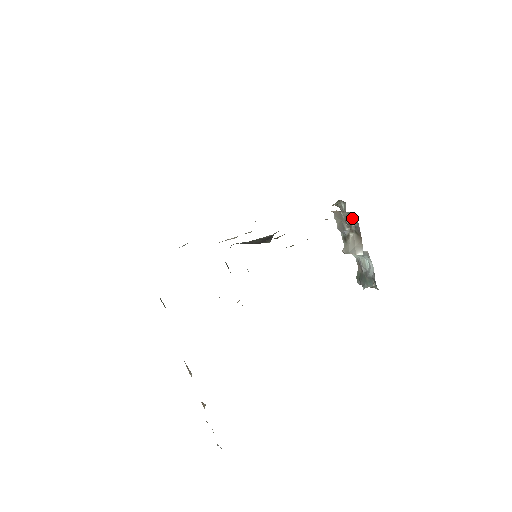
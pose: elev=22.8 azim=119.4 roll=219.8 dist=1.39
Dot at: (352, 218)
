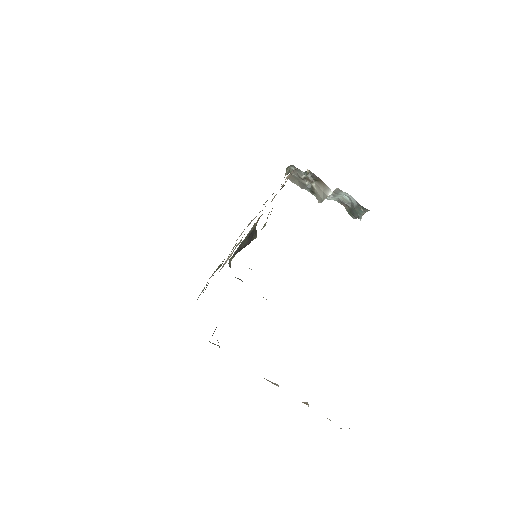
Dot at: (301, 172)
